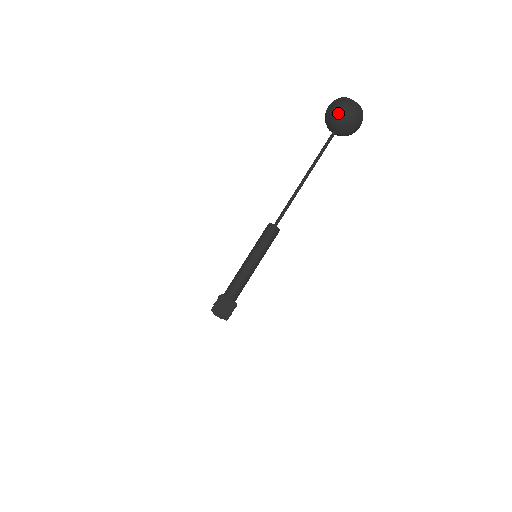
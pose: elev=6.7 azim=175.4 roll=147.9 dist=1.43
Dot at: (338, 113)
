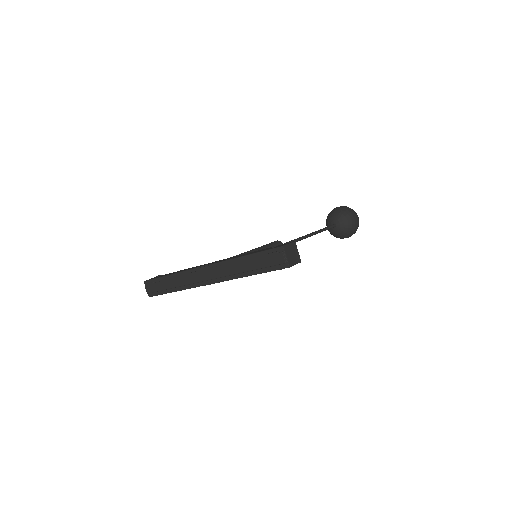
Dot at: (350, 215)
